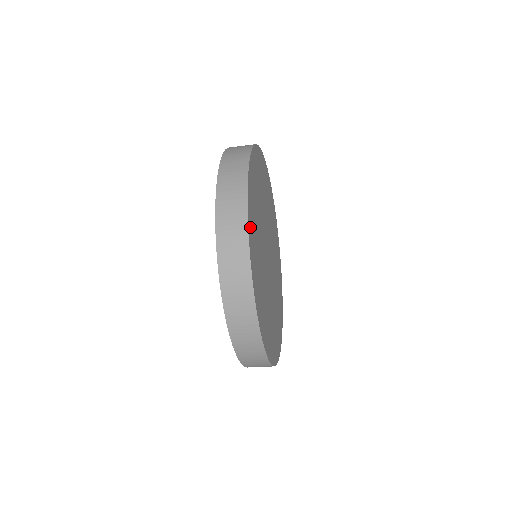
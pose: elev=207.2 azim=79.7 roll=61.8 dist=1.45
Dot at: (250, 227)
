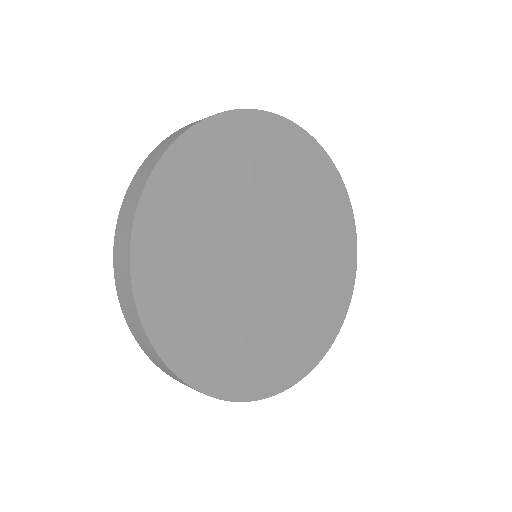
Dot at: (194, 372)
